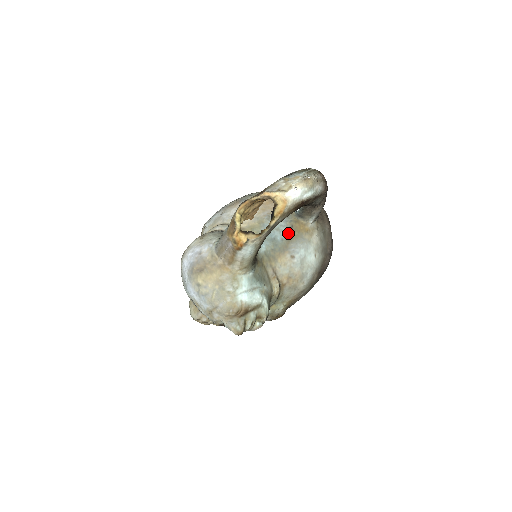
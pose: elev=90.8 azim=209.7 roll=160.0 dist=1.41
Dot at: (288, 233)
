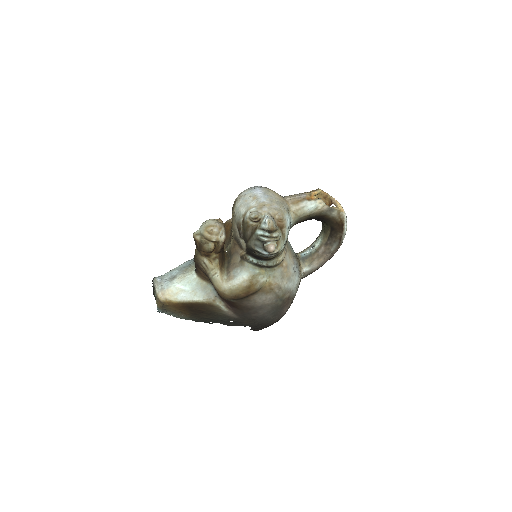
Dot at: occluded
